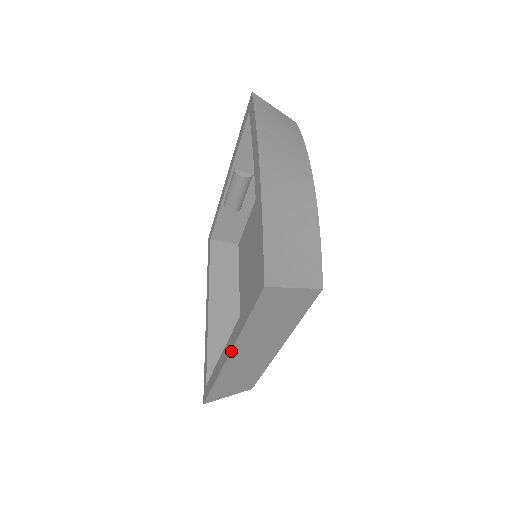
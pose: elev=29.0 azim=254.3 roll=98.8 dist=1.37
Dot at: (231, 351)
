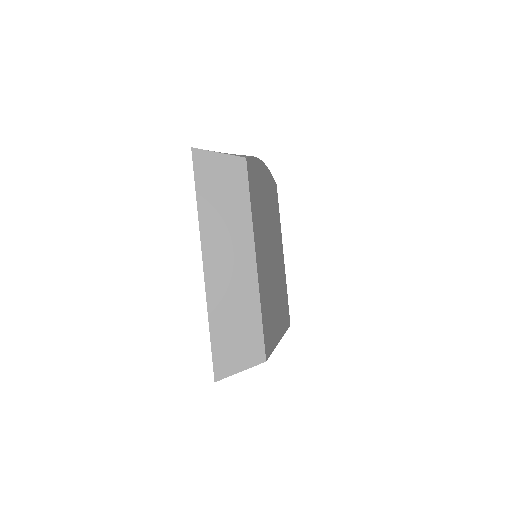
Dot at: (202, 250)
